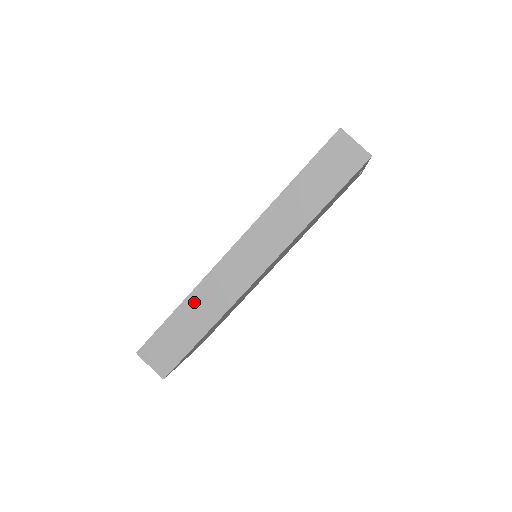
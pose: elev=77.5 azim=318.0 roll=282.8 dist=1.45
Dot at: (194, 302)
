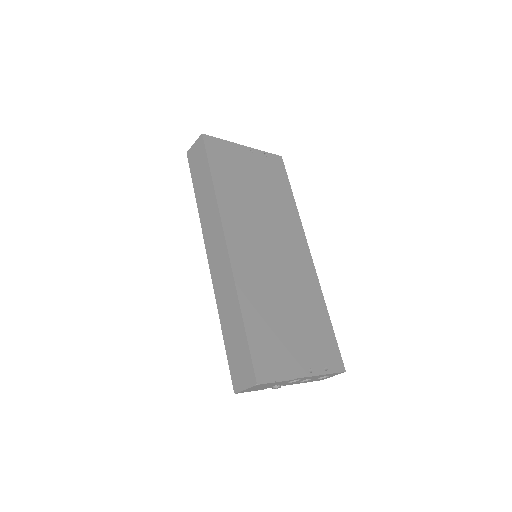
Dot at: (223, 313)
